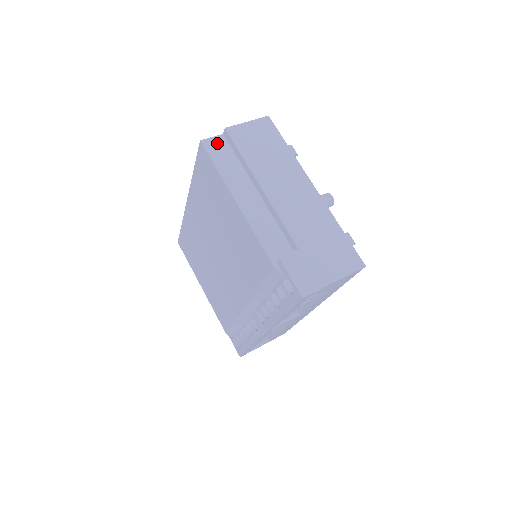
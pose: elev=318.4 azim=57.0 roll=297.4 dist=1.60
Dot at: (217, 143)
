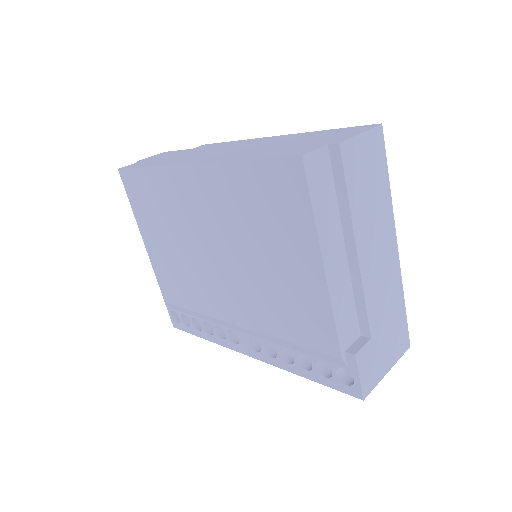
Dot at: (319, 162)
